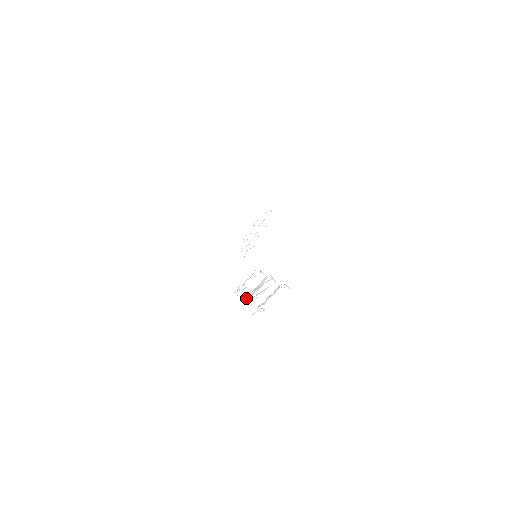
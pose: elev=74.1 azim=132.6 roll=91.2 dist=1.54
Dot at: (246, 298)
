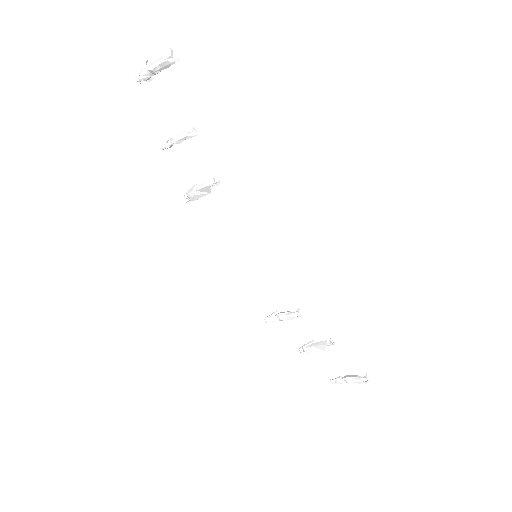
Dot at: occluded
